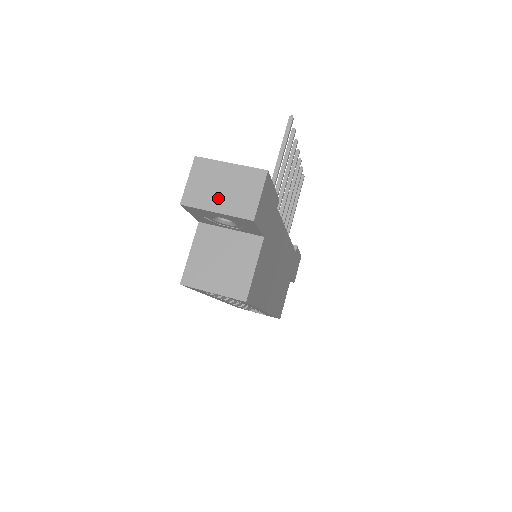
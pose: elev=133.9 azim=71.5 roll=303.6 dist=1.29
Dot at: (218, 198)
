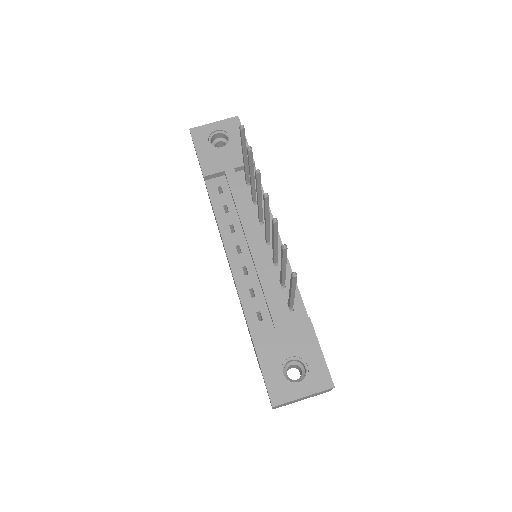
Dot at: (300, 400)
